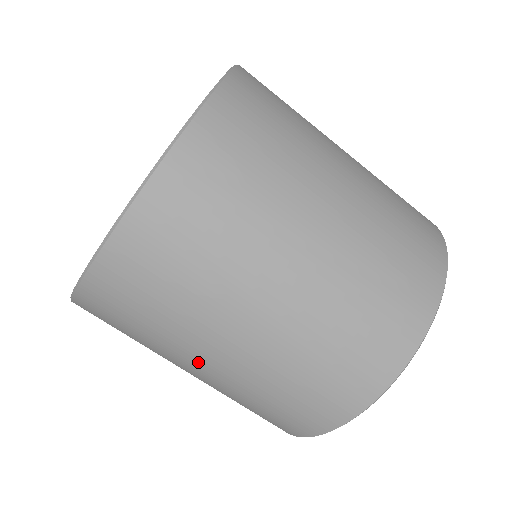
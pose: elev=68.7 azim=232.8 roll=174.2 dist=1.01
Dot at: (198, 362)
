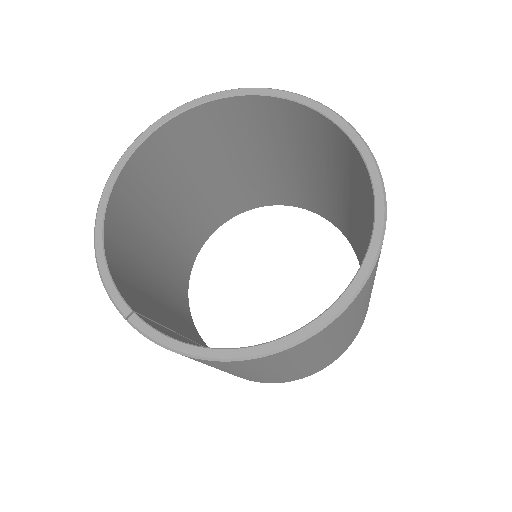
Dot at: (300, 365)
